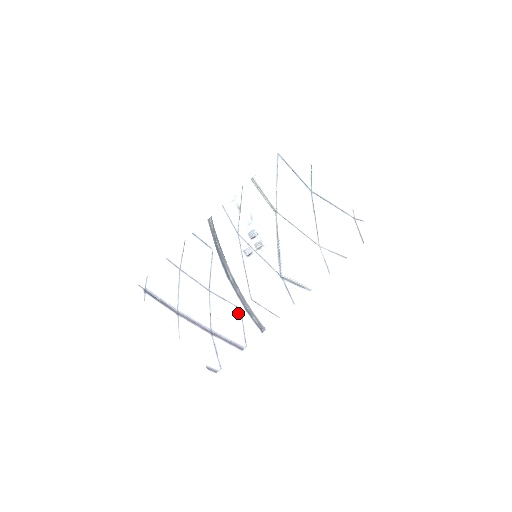
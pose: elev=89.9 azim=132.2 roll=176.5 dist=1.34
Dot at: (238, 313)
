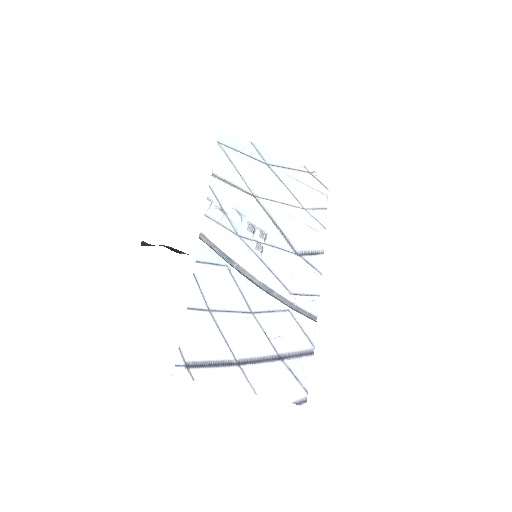
Dot at: (289, 317)
